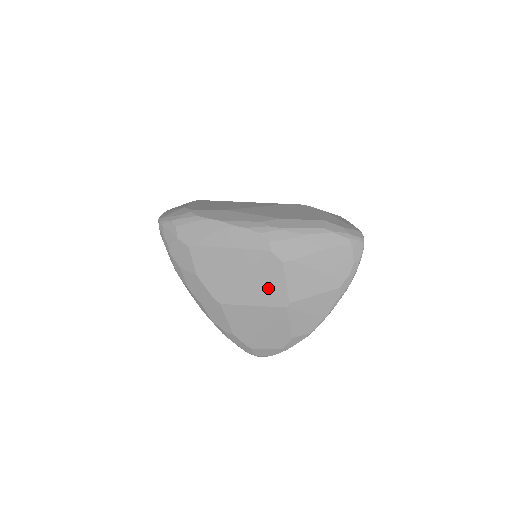
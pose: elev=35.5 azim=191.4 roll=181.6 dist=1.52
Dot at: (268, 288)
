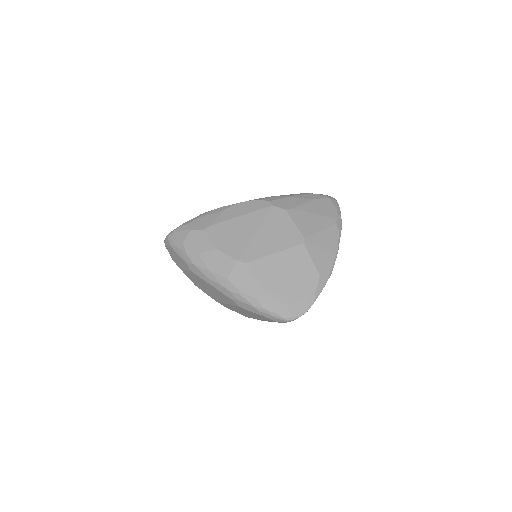
Dot at: (282, 234)
